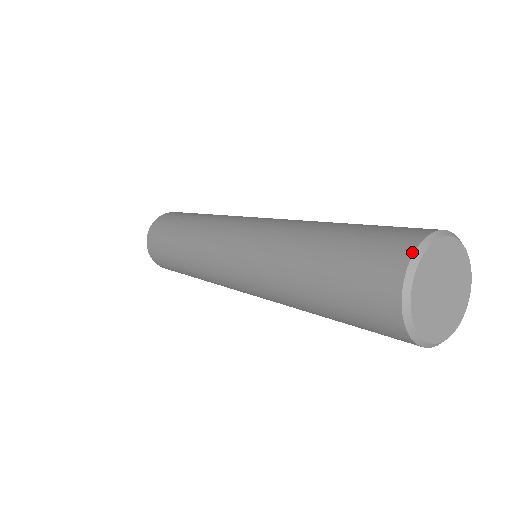
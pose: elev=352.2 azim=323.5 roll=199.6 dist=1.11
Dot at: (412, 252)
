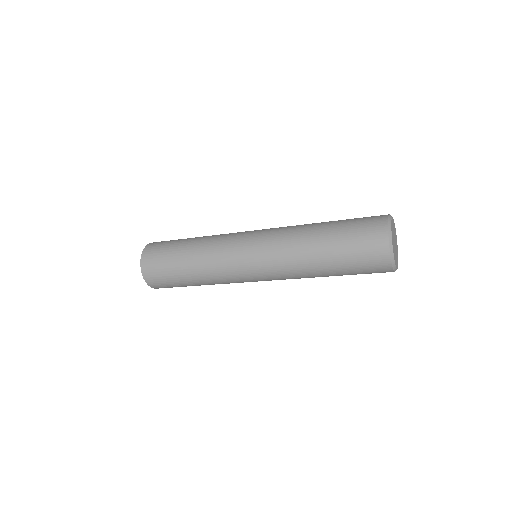
Dot at: (388, 243)
